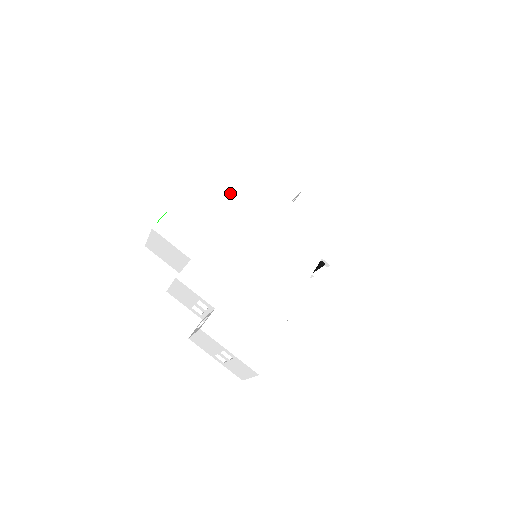
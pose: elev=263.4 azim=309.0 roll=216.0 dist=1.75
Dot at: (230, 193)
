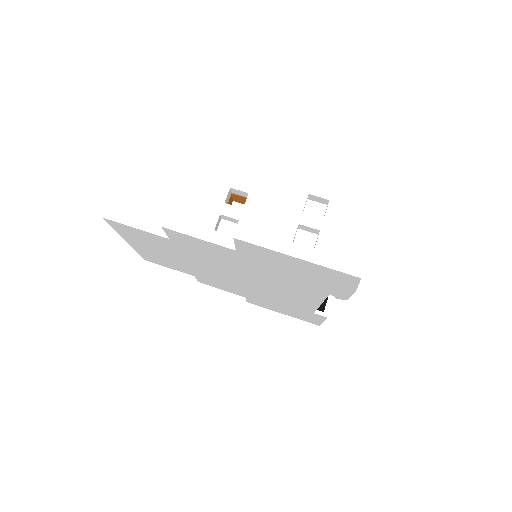
Dot at: occluded
